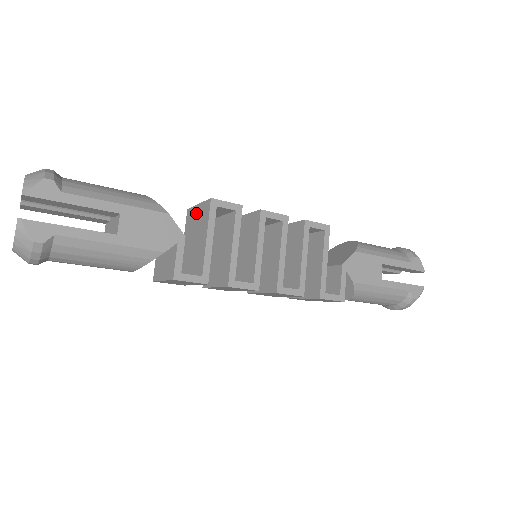
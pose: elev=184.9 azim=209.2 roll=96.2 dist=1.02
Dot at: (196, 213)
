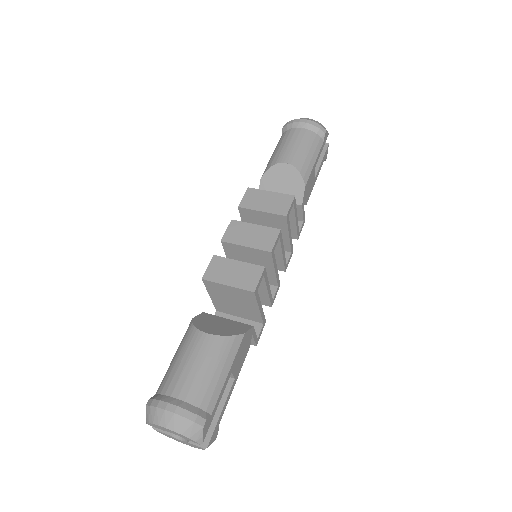
Dot at: (227, 290)
